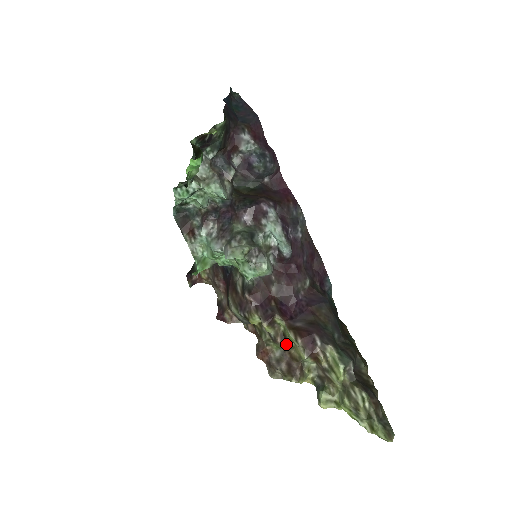
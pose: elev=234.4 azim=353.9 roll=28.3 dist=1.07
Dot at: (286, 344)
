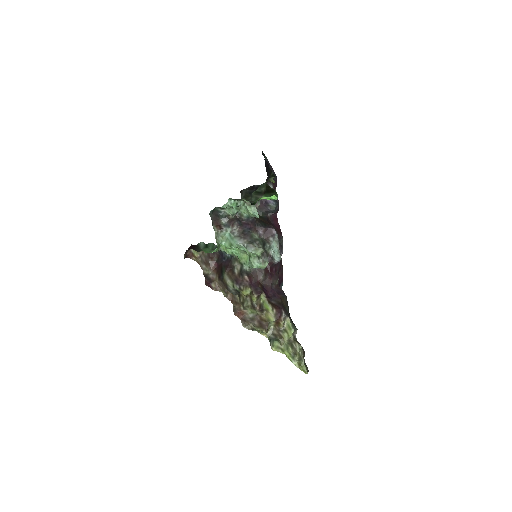
Dot at: (261, 311)
